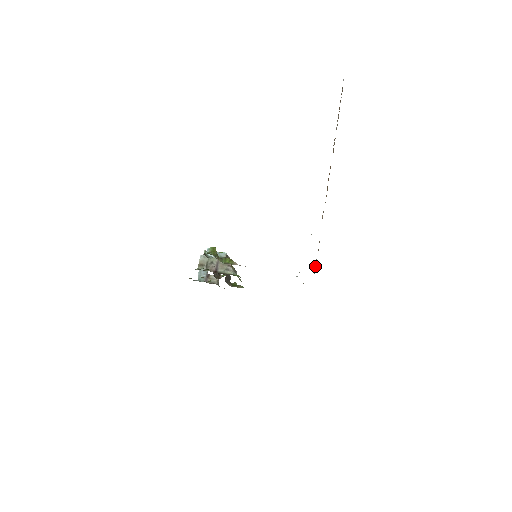
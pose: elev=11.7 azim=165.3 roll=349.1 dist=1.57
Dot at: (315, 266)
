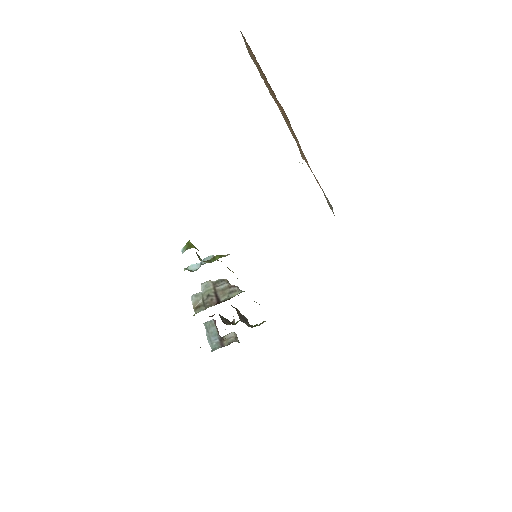
Dot at: (328, 204)
